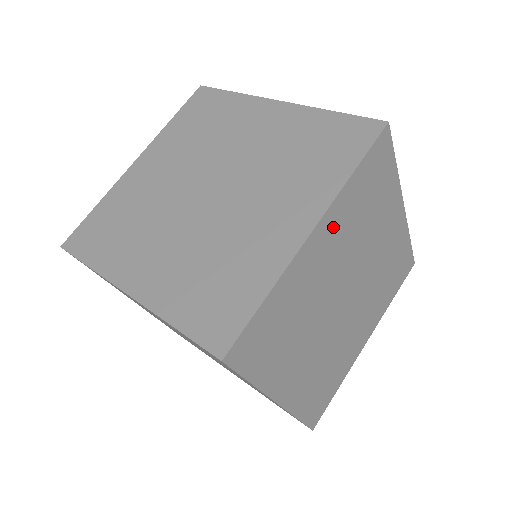
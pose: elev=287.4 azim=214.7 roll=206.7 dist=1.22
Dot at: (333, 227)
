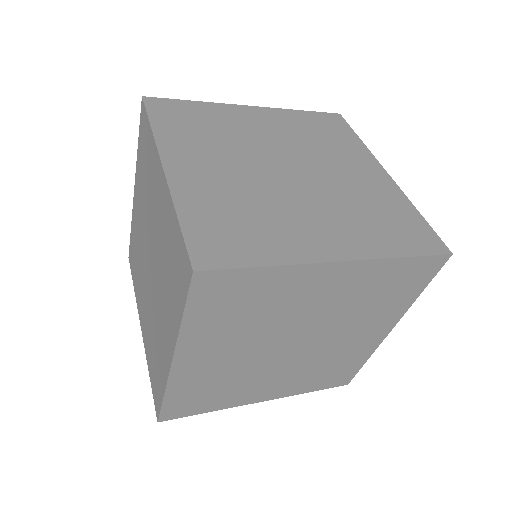
Dot at: (184, 154)
